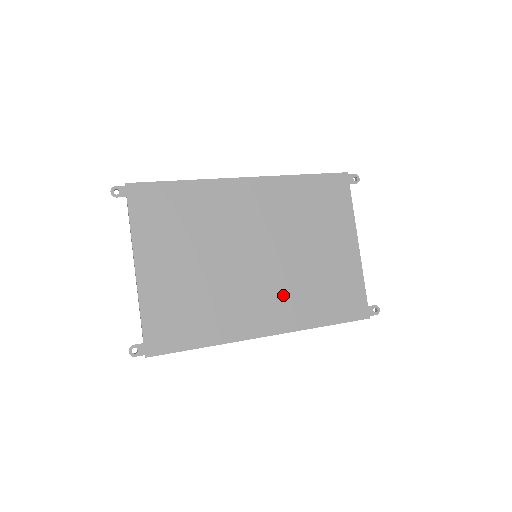
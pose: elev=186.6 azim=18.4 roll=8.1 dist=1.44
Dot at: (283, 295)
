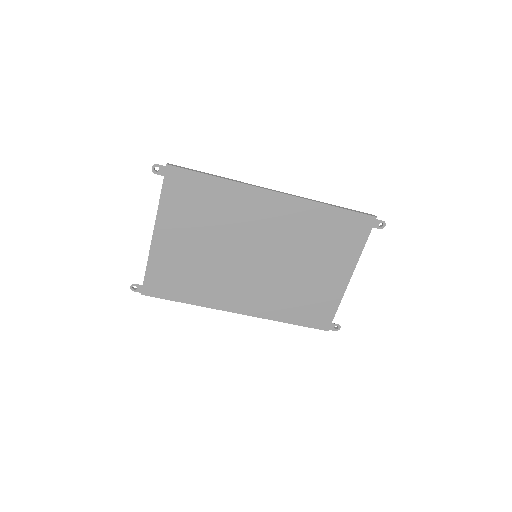
Dot at: (264, 291)
